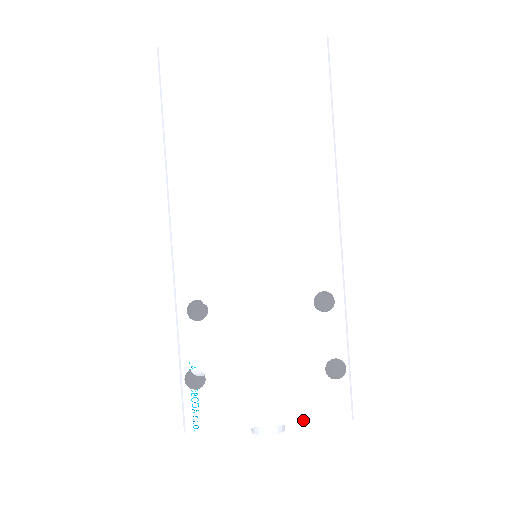
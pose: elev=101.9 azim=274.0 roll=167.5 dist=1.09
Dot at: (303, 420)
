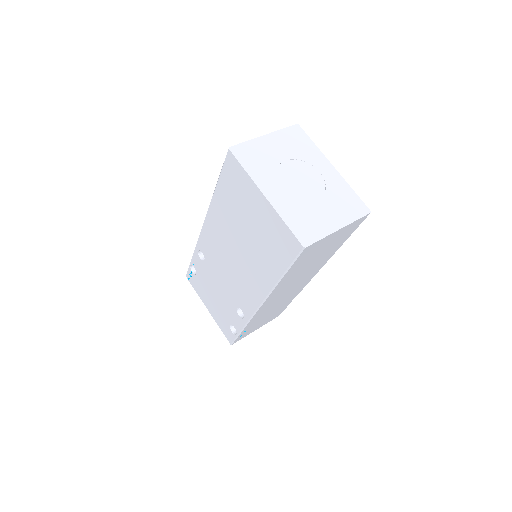
Dot at: (217, 323)
